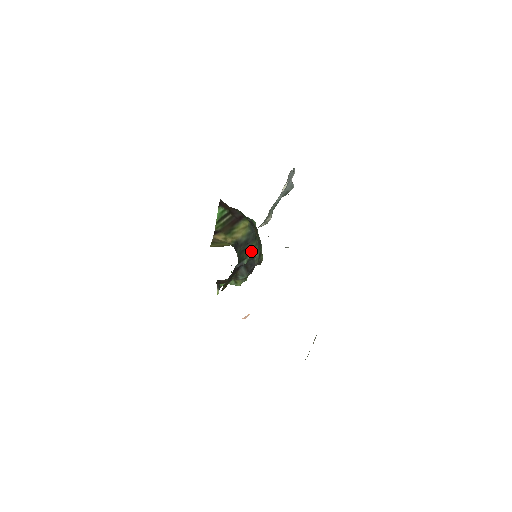
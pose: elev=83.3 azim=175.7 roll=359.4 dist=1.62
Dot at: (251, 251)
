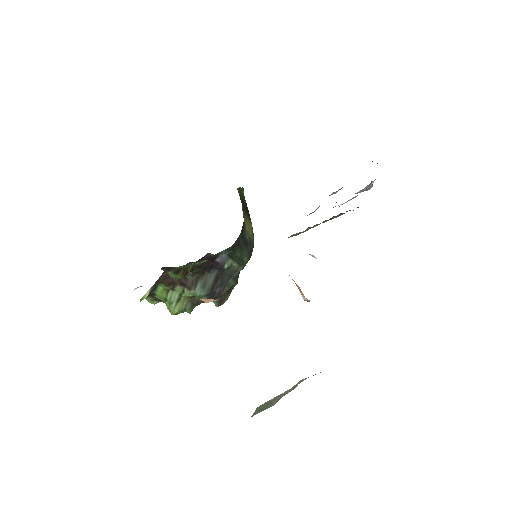
Dot at: (240, 261)
